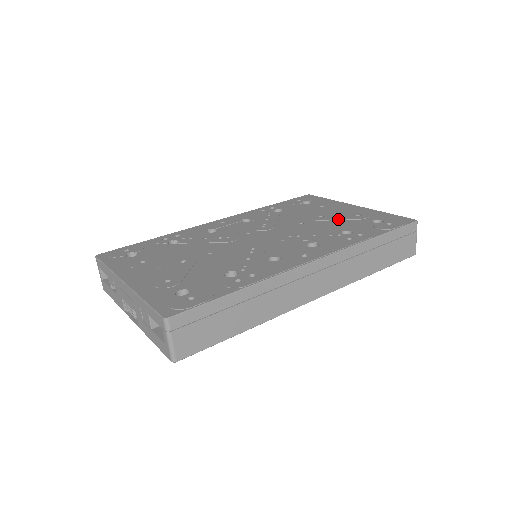
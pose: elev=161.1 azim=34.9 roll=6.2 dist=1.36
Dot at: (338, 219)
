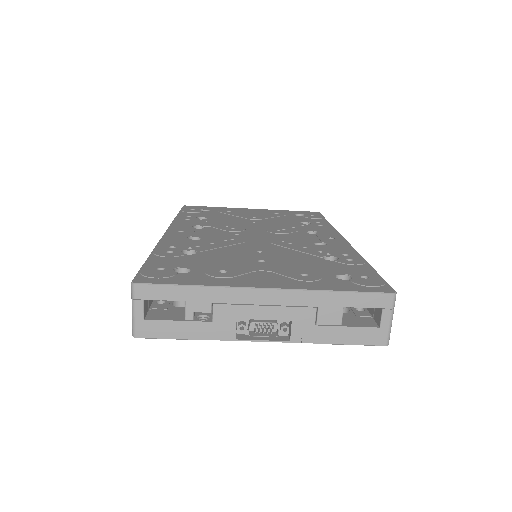
Dot at: (272, 217)
